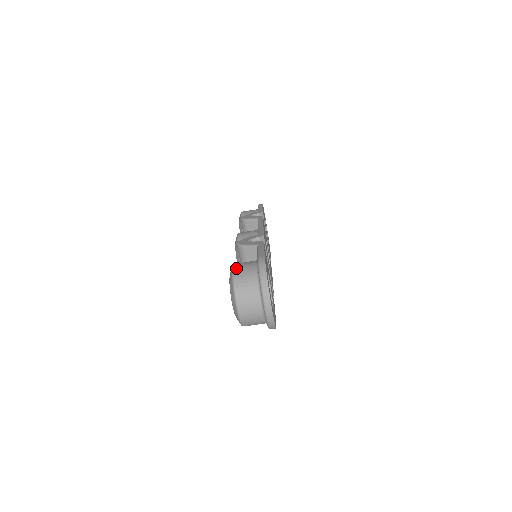
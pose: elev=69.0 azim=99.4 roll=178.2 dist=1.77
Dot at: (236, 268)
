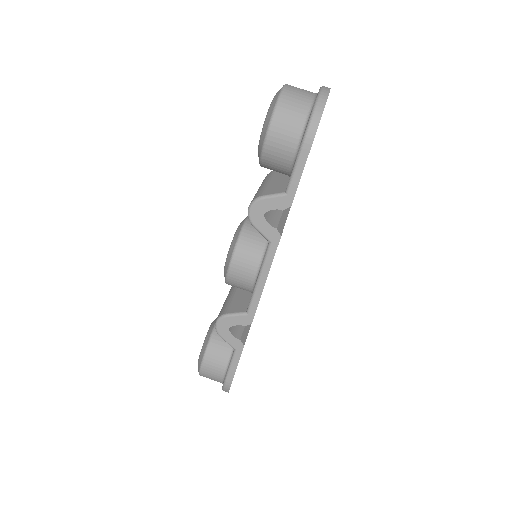
Dot at: occluded
